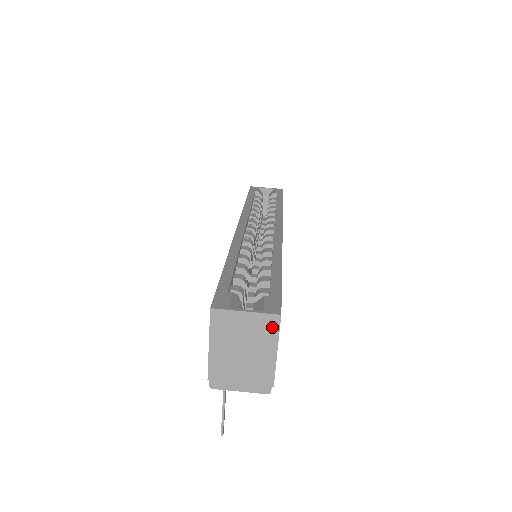
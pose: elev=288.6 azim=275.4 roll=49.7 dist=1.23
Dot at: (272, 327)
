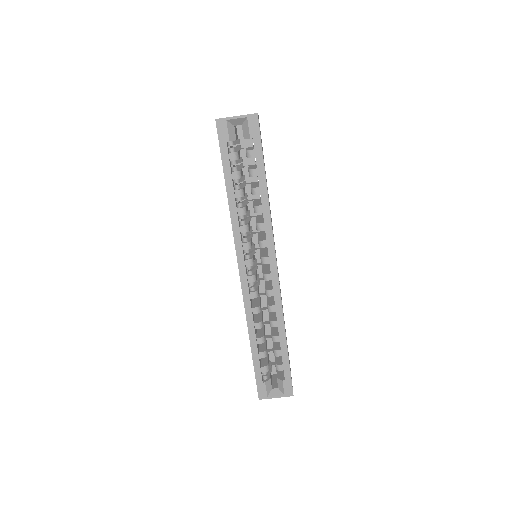
Dot at: occluded
